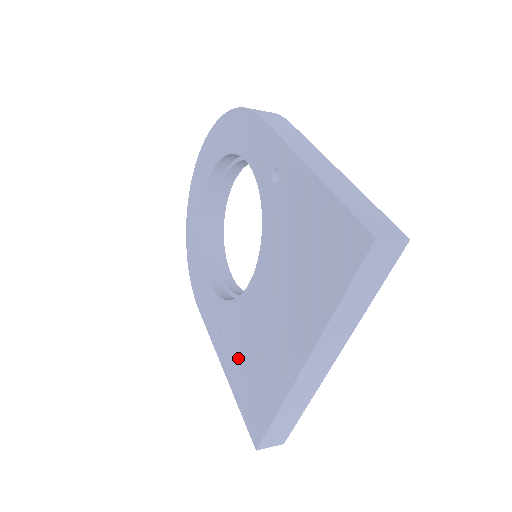
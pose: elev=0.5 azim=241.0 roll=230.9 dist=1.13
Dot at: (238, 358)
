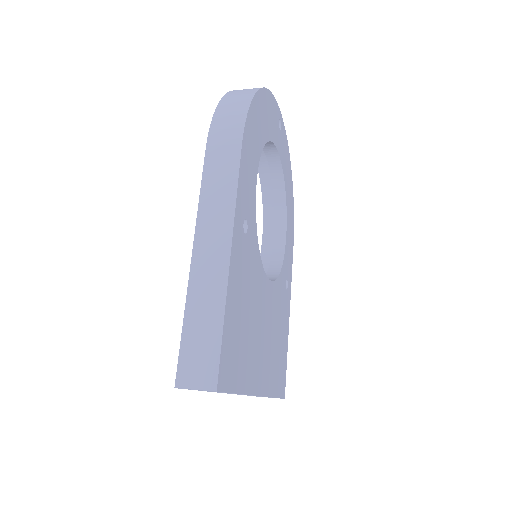
Dot at: occluded
